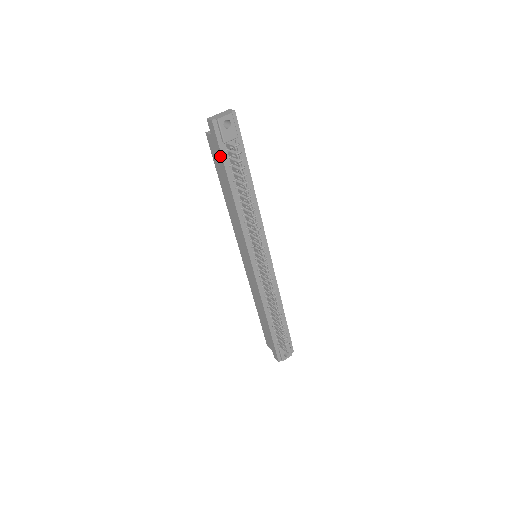
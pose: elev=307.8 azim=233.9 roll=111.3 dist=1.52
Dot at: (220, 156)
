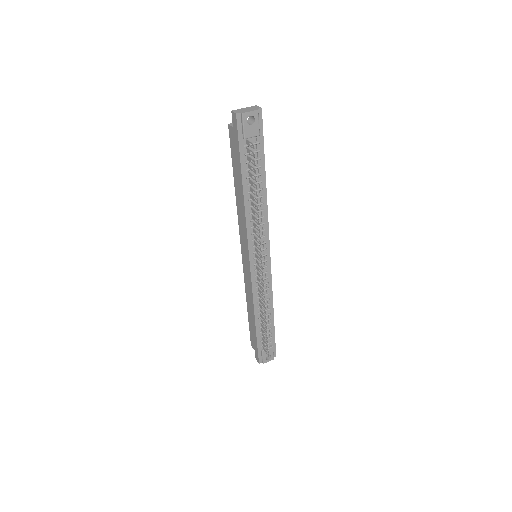
Dot at: (238, 151)
